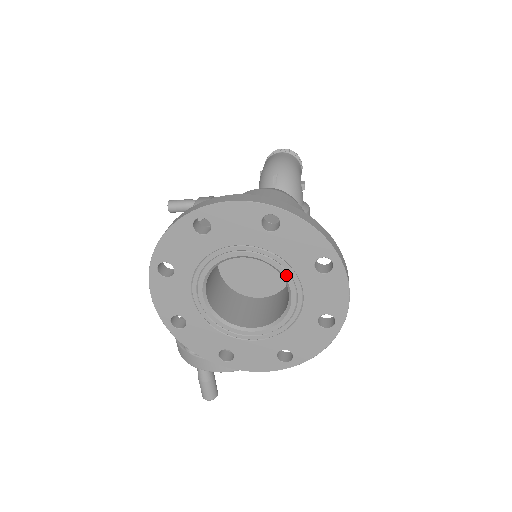
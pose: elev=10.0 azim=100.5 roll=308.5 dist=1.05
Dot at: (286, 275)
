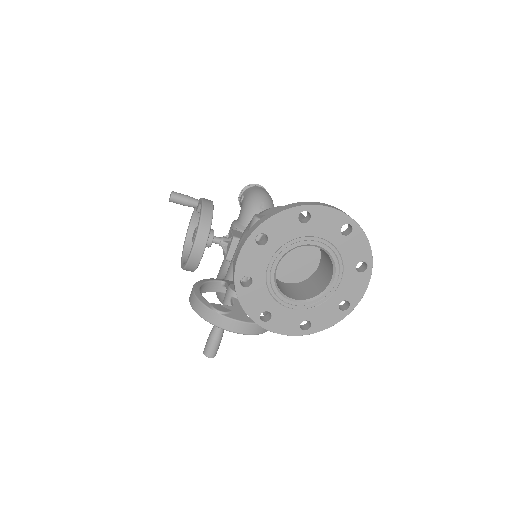
Dot at: (337, 267)
